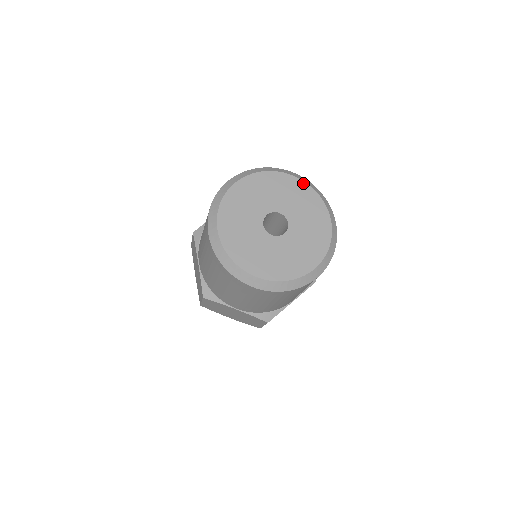
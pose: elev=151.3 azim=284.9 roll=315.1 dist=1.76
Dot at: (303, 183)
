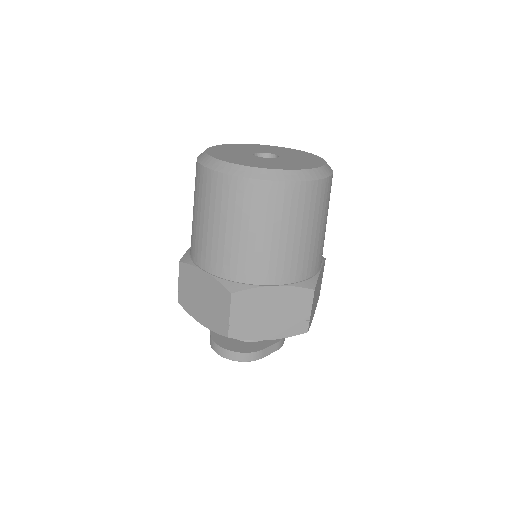
Dot at: (263, 145)
